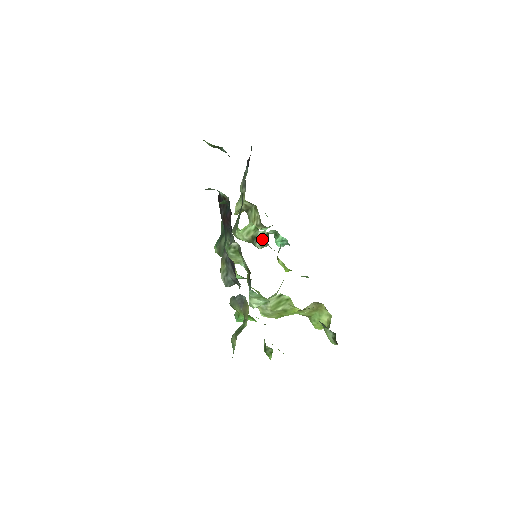
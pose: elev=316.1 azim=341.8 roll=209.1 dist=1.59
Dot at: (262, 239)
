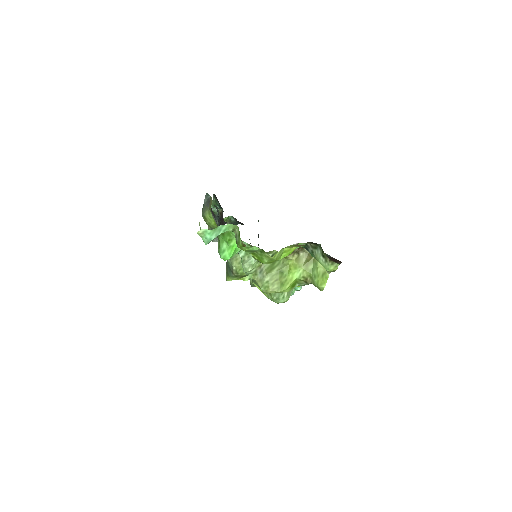
Dot at: occluded
